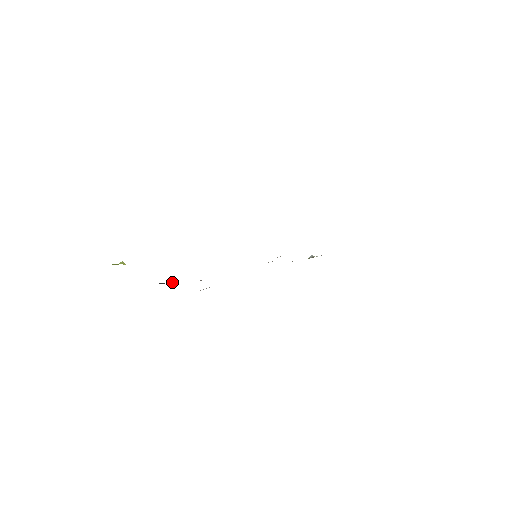
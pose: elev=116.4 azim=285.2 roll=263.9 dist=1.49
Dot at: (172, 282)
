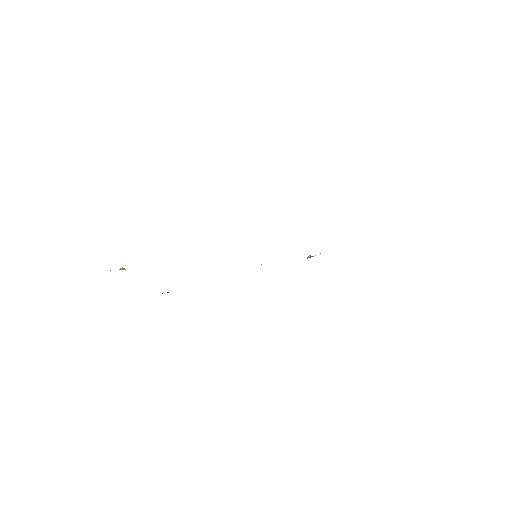
Dot at: occluded
